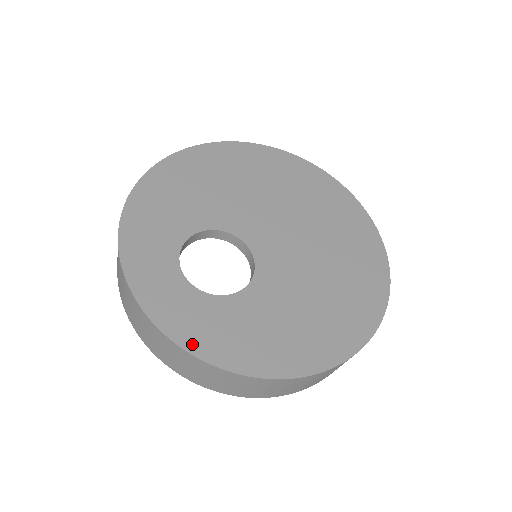
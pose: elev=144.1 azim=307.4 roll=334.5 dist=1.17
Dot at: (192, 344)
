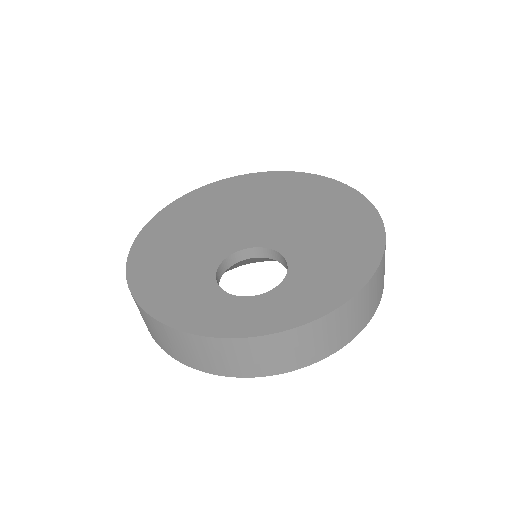
Dot at: (318, 311)
